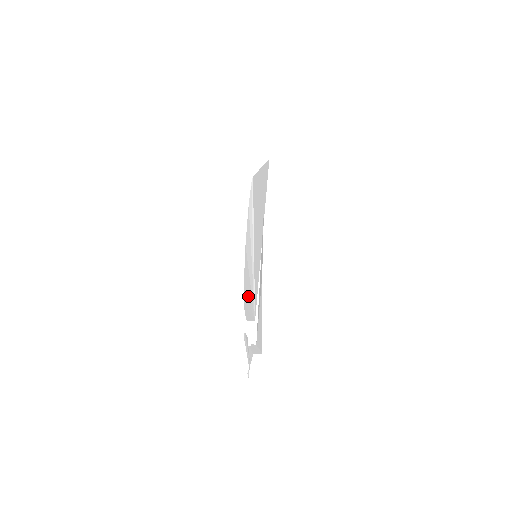
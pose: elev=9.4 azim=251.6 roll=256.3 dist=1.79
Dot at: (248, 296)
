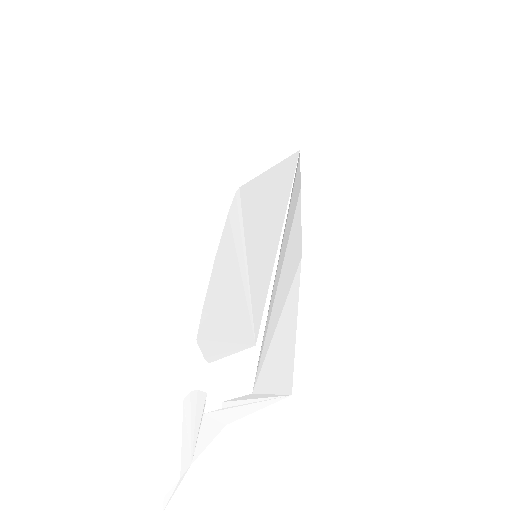
Dot at: (223, 317)
